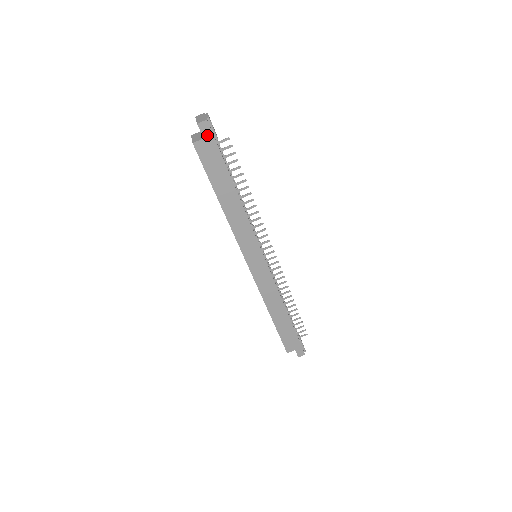
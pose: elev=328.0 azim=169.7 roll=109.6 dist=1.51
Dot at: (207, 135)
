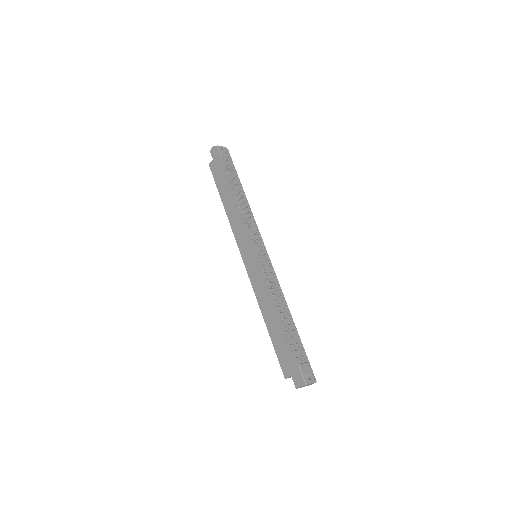
Dot at: (214, 156)
